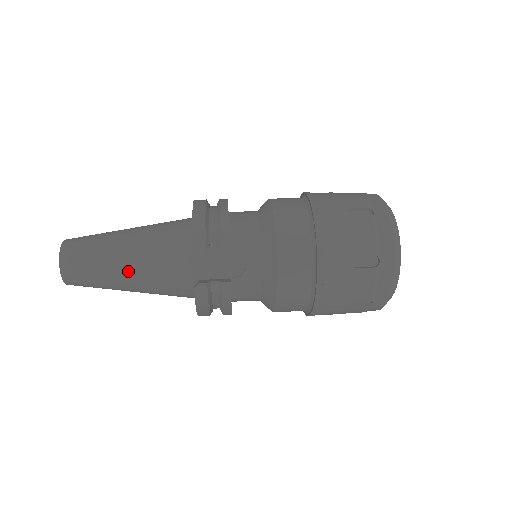
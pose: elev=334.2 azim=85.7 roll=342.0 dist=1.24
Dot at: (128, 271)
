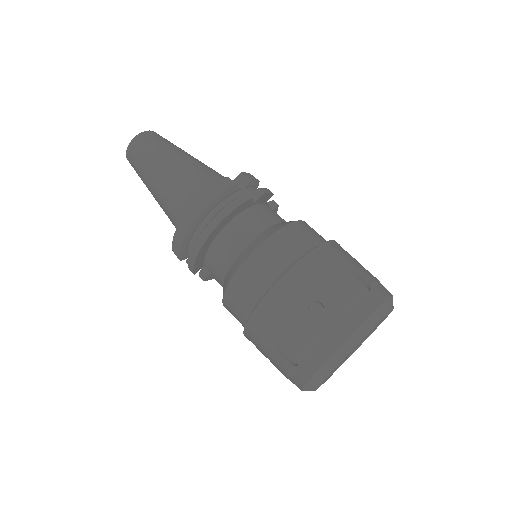
Dot at: occluded
